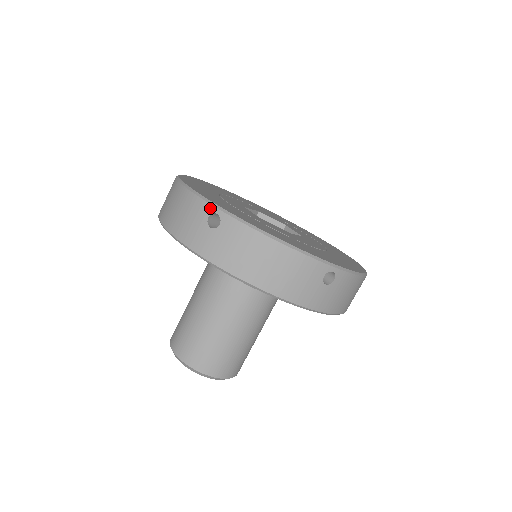
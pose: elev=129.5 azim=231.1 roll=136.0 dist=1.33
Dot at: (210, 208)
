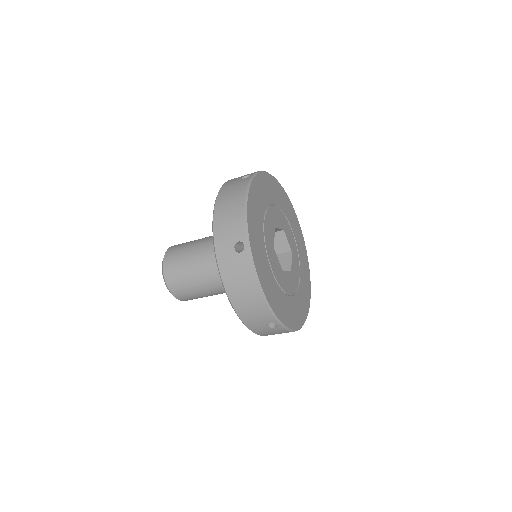
Dot at: (244, 238)
